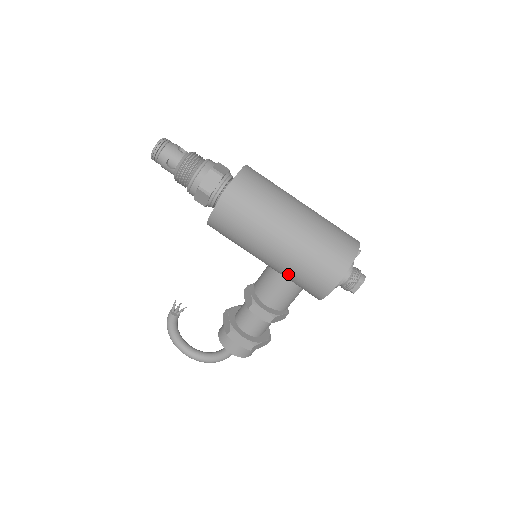
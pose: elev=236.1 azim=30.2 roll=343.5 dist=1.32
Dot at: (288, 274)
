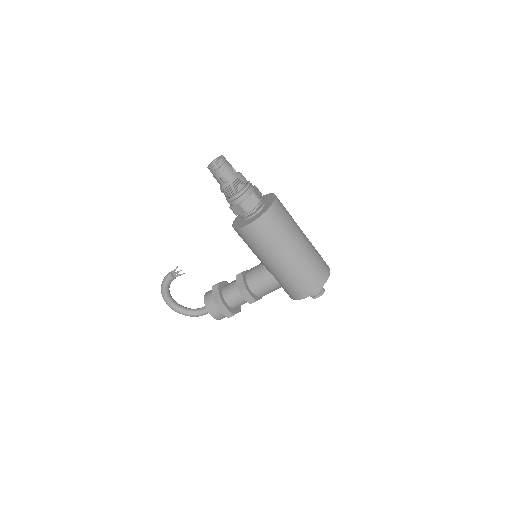
Dot at: (280, 279)
